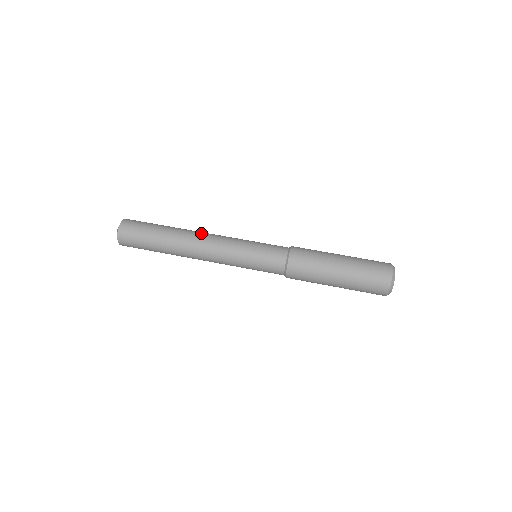
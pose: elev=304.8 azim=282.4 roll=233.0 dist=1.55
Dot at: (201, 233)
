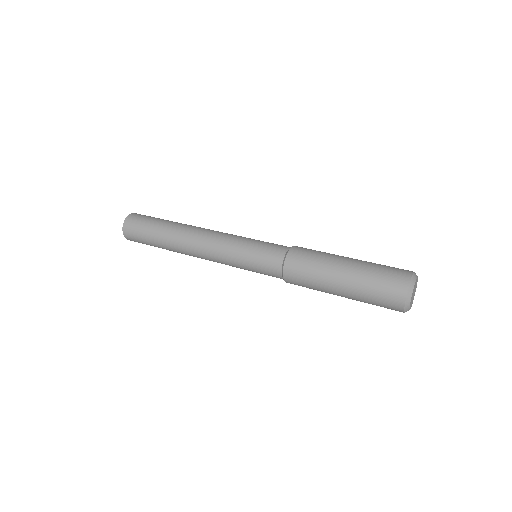
Dot at: occluded
